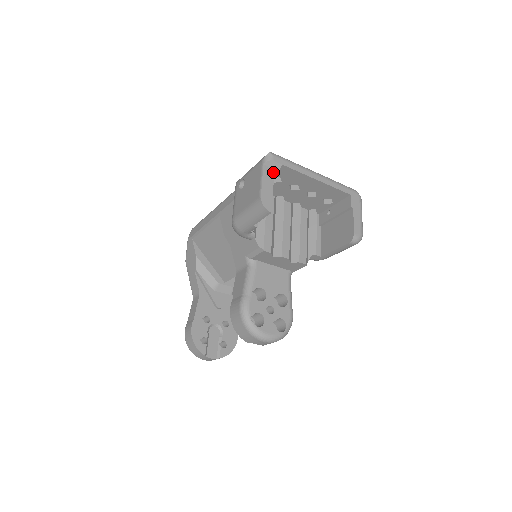
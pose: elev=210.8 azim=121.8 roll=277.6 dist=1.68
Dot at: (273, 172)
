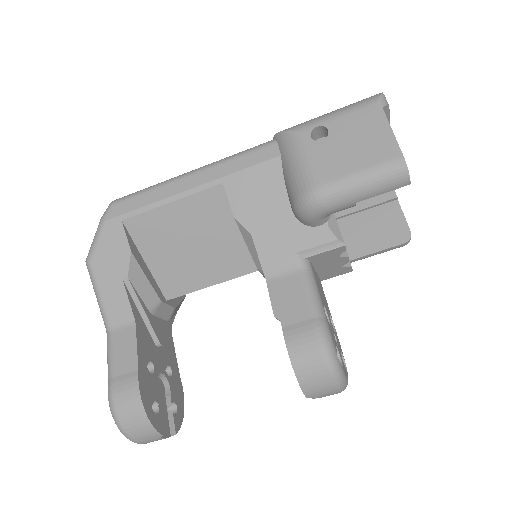
Dot at: occluded
